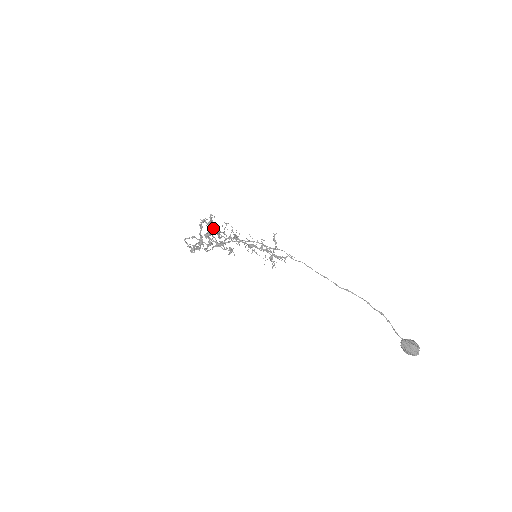
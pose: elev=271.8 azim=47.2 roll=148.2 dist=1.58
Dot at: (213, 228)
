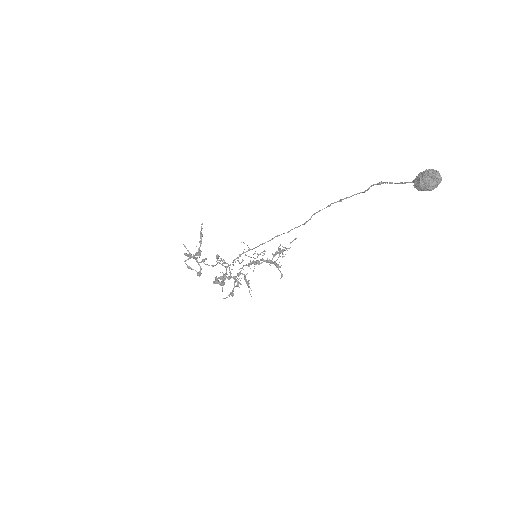
Dot at: (218, 260)
